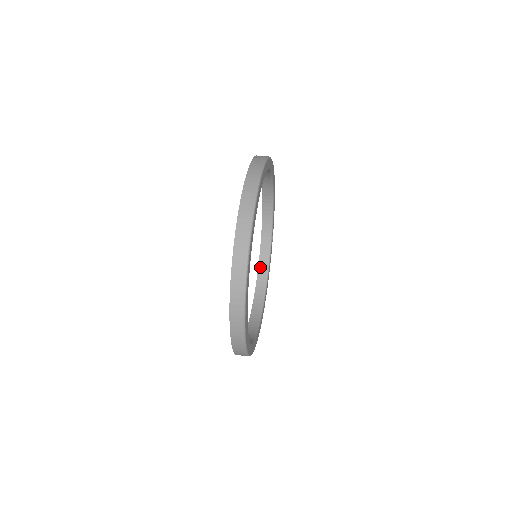
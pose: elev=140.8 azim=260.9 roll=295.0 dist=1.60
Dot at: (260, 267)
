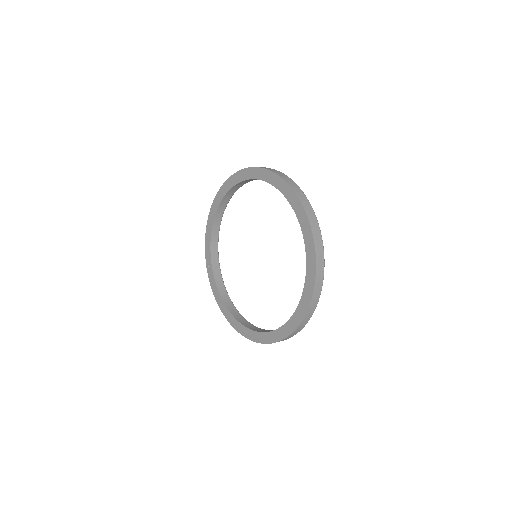
Dot at: (220, 291)
